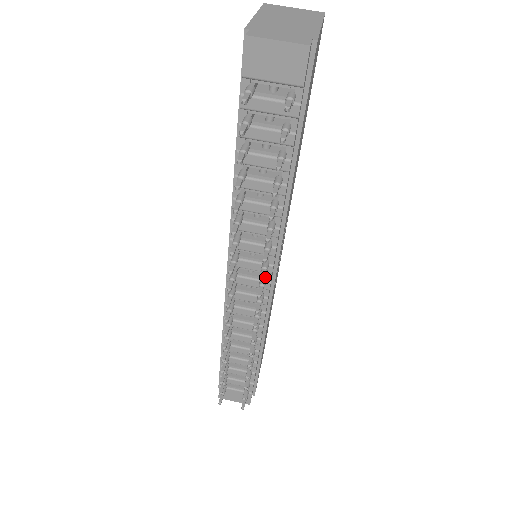
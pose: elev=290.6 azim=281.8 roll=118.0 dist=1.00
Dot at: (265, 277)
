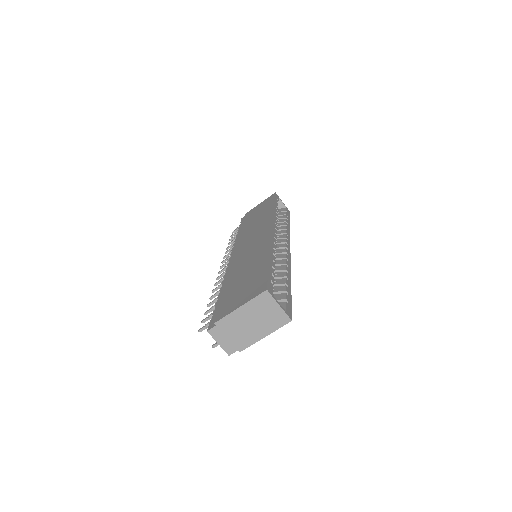
Dot at: occluded
